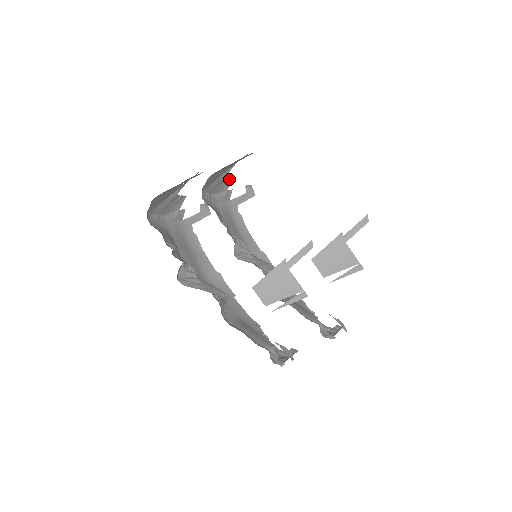
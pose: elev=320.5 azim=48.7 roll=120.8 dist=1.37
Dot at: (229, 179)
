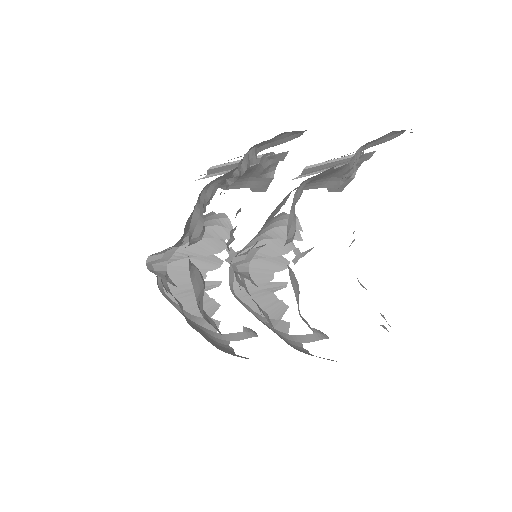
Dot at: (280, 305)
